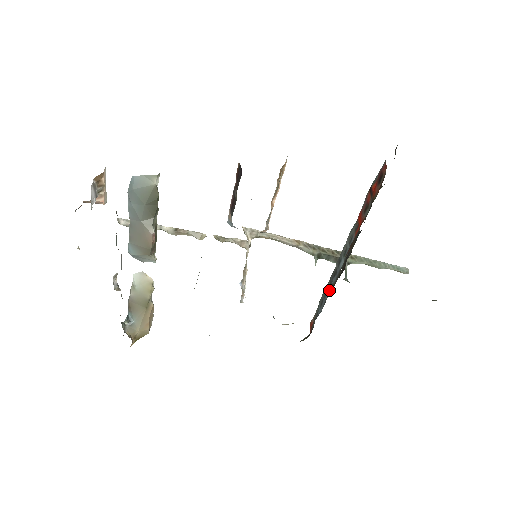
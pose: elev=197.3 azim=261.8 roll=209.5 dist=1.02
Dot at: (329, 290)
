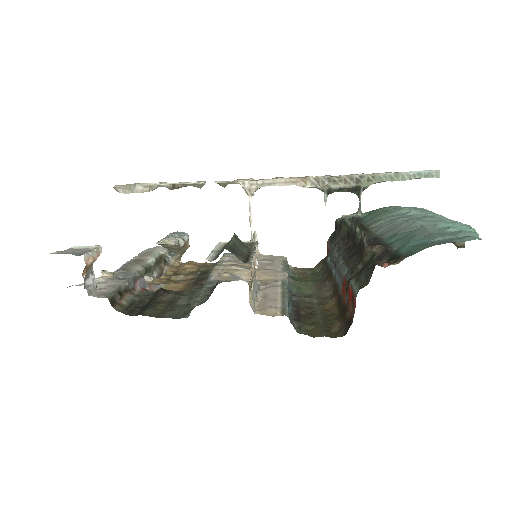
Dot at: (331, 276)
